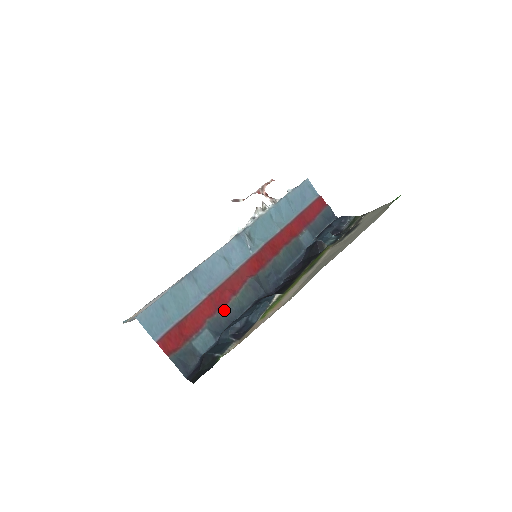
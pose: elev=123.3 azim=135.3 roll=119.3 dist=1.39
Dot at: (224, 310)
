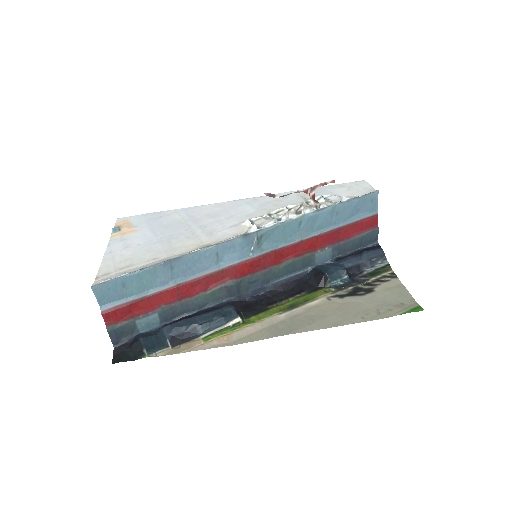
Dot at: (185, 301)
